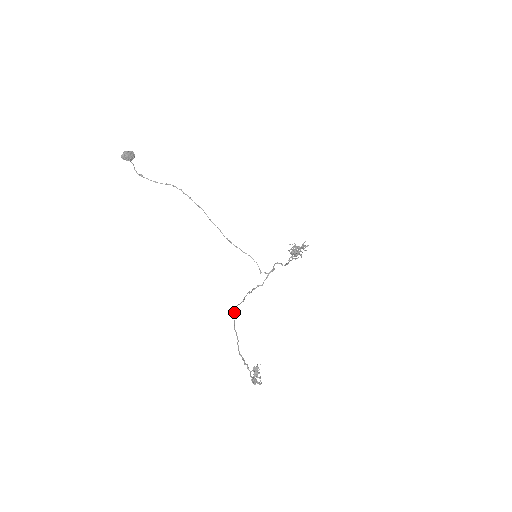
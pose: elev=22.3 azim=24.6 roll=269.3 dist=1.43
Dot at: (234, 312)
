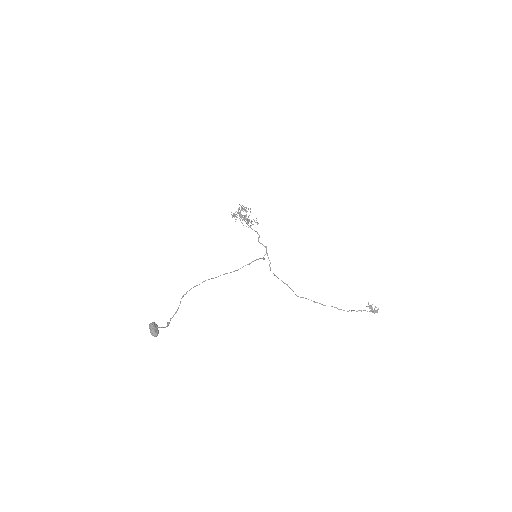
Dot at: (308, 299)
